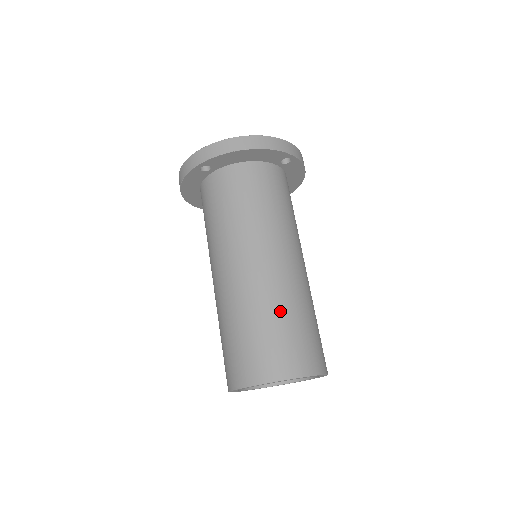
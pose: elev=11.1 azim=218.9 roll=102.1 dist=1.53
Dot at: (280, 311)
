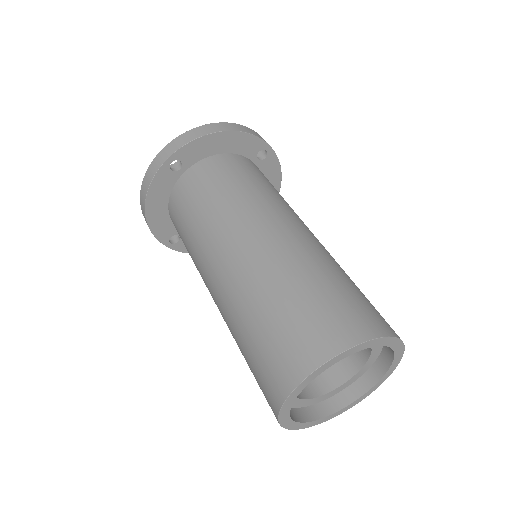
Dot at: (320, 271)
